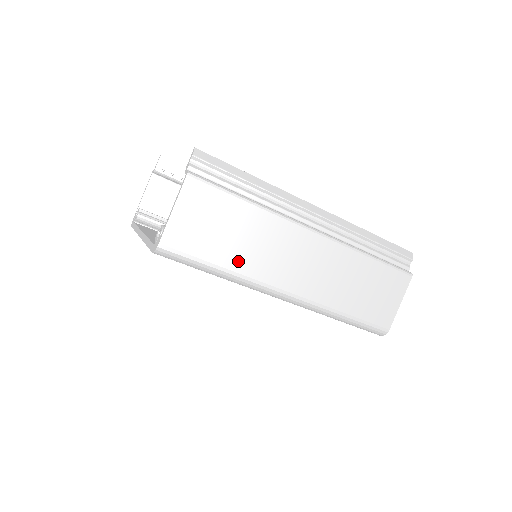
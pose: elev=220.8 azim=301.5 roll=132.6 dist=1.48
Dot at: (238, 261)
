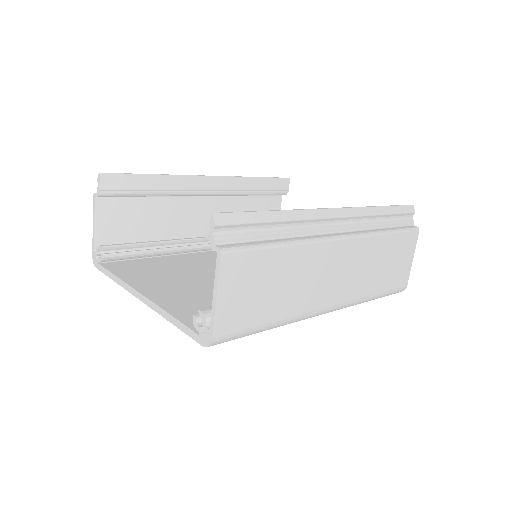
Dot at: (286, 307)
